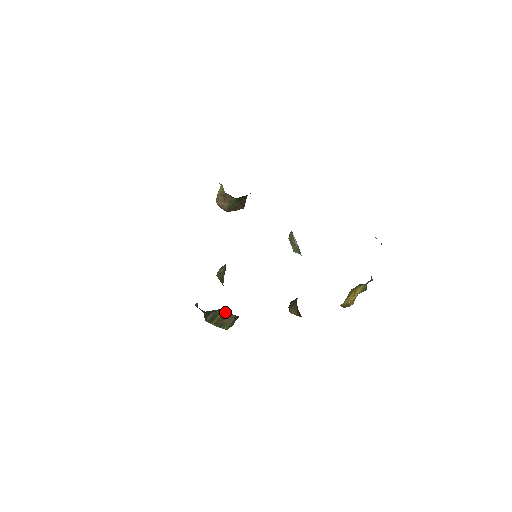
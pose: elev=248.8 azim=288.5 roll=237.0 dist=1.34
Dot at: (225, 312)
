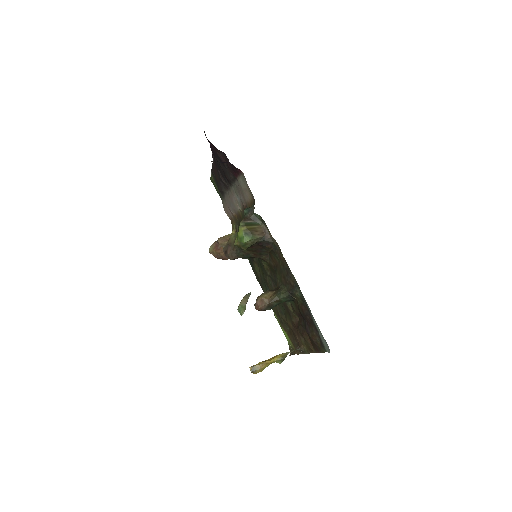
Dot at: (261, 228)
